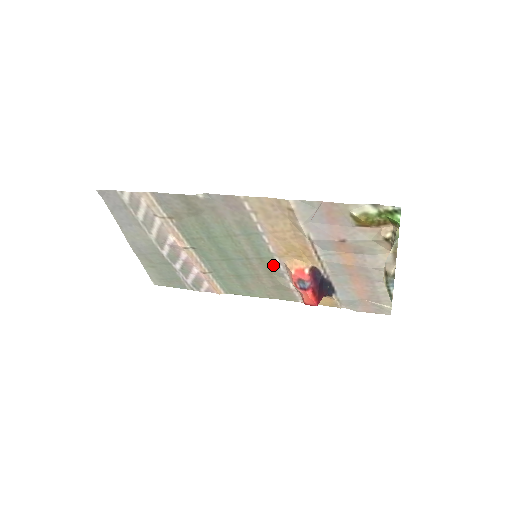
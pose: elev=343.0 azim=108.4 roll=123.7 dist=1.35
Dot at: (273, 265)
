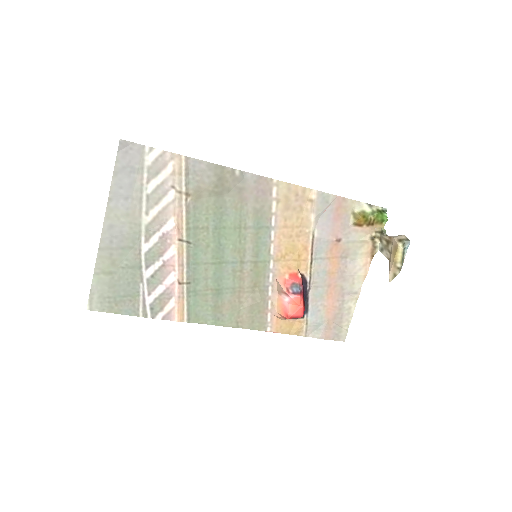
Dot at: (264, 273)
